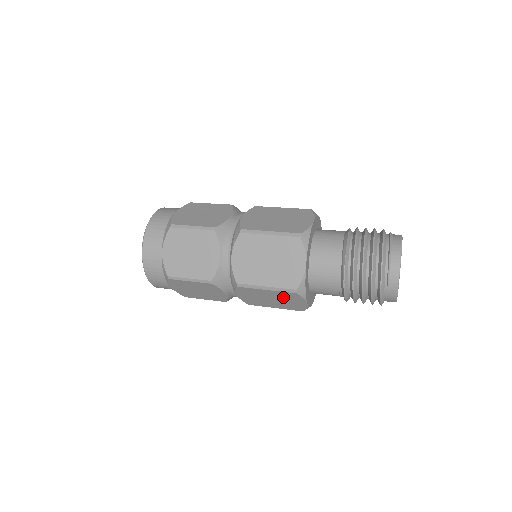
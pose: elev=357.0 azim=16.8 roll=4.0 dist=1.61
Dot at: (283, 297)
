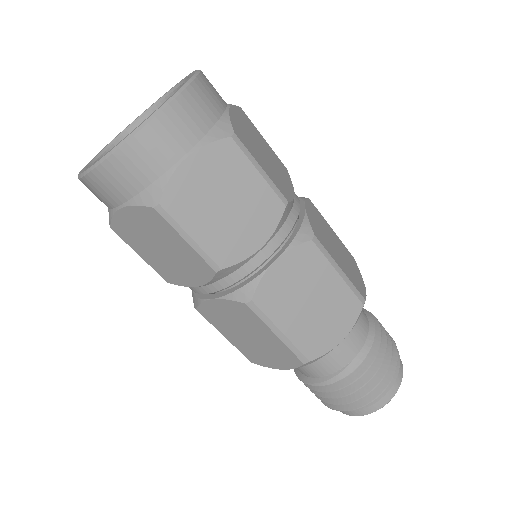
Dot at: occluded
